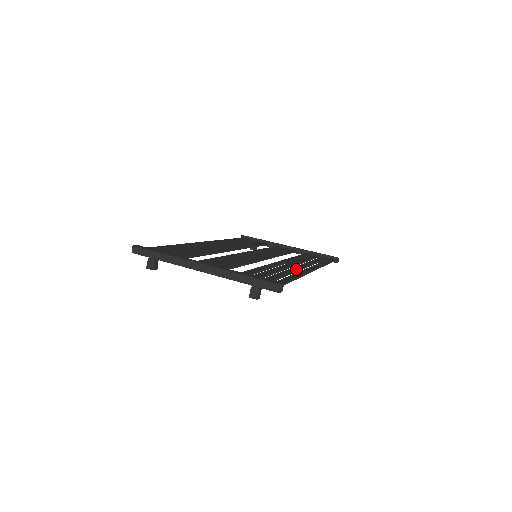
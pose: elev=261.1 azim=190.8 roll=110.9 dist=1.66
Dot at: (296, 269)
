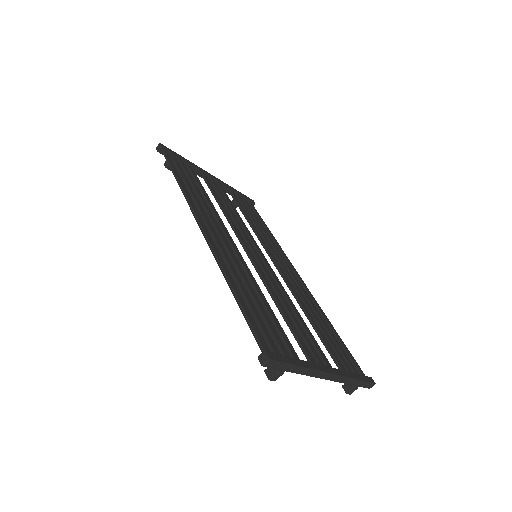
Dot at: (307, 294)
